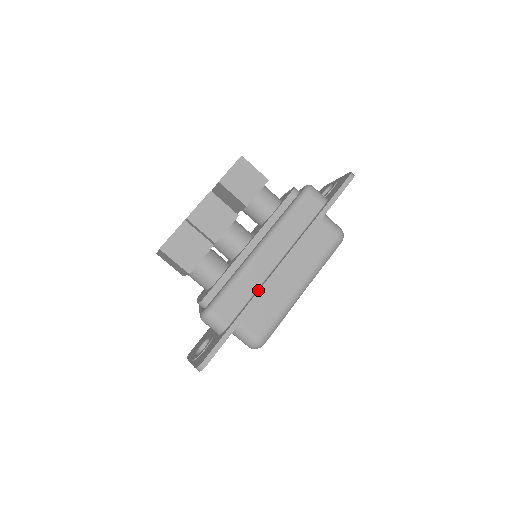
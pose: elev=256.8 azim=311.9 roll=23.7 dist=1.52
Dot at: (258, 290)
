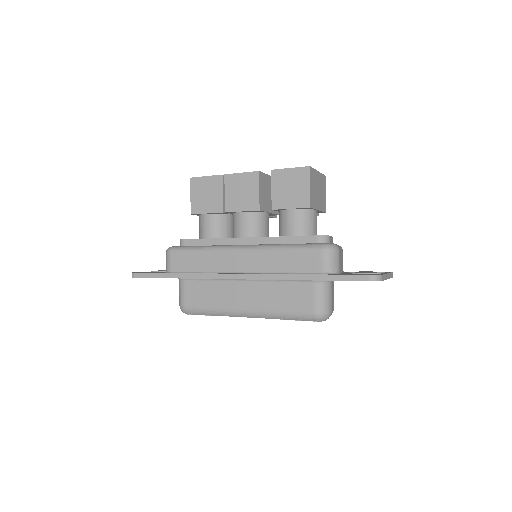
Dot at: (205, 273)
